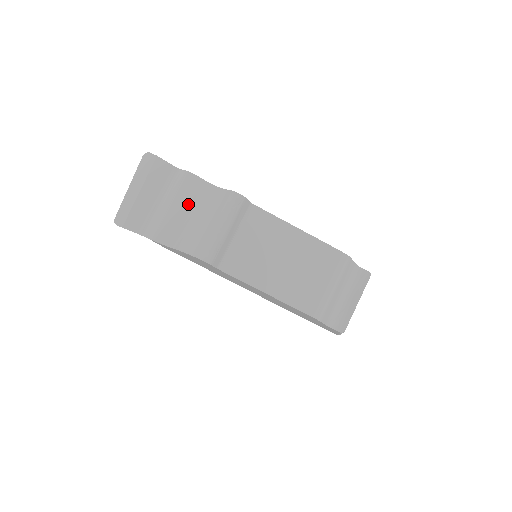
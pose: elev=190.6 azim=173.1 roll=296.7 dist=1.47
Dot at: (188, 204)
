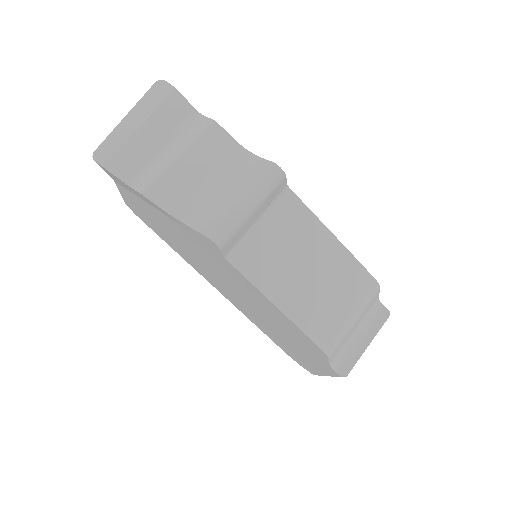
Dot at: (204, 162)
